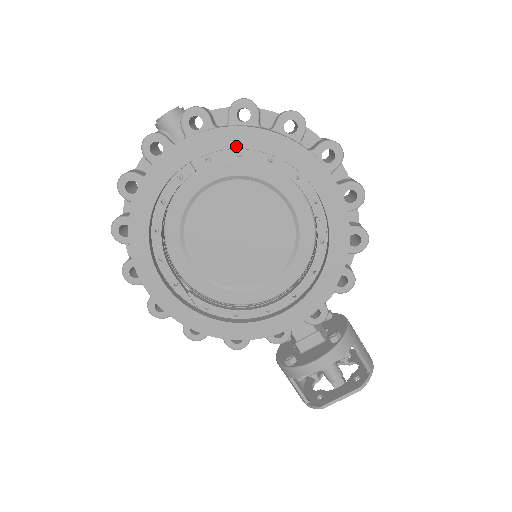
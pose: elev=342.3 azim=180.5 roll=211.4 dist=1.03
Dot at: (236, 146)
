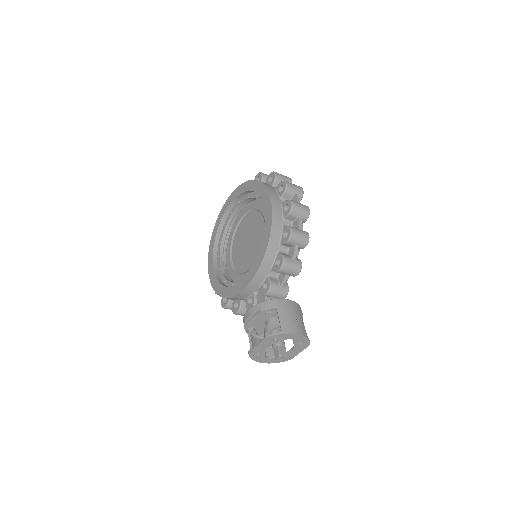
Dot at: (244, 191)
